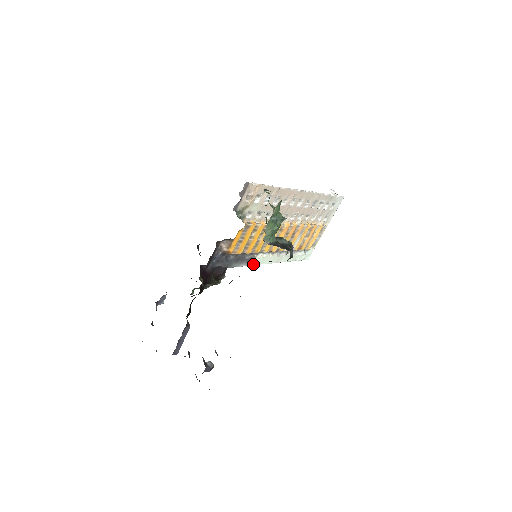
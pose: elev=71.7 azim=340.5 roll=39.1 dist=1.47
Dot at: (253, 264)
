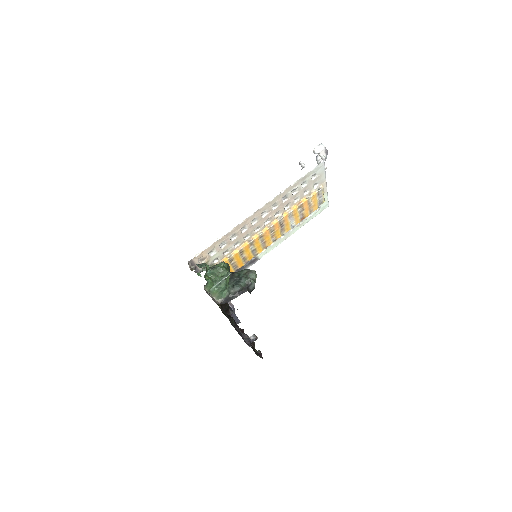
Dot at: (259, 258)
